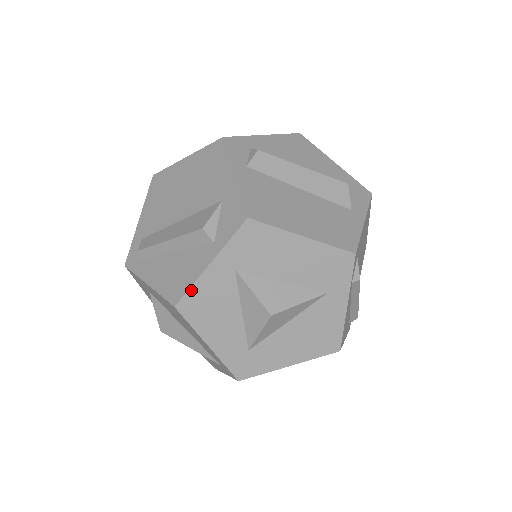
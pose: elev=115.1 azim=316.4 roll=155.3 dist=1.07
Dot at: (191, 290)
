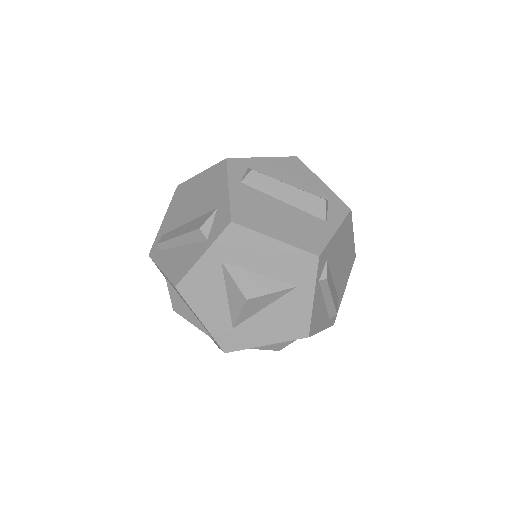
Dot at: (188, 275)
